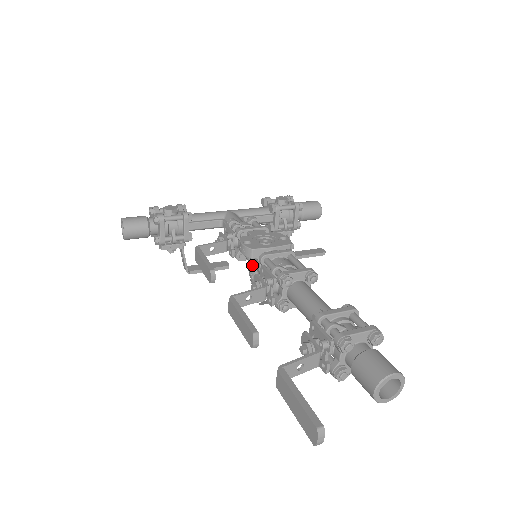
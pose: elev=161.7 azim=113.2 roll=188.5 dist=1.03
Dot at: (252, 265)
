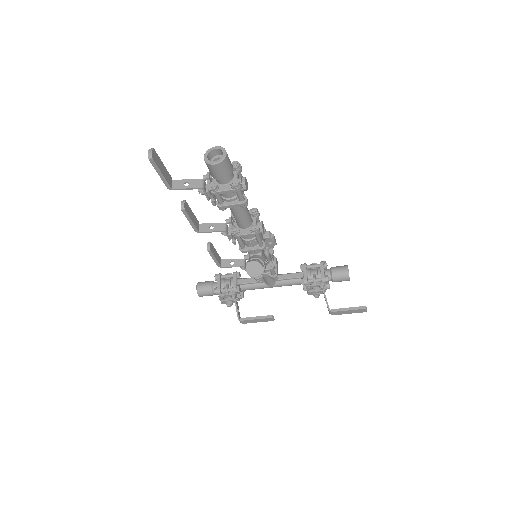
Dot at: occluded
